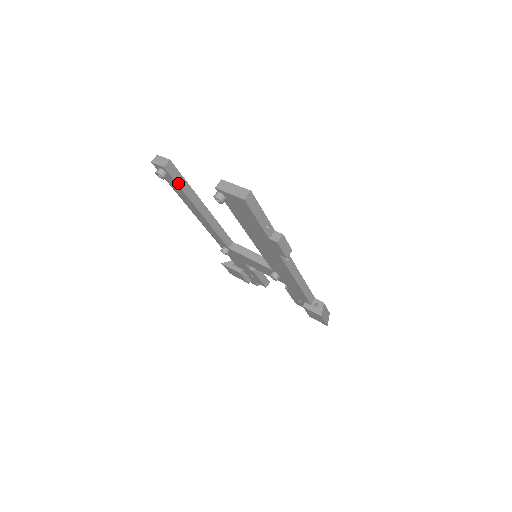
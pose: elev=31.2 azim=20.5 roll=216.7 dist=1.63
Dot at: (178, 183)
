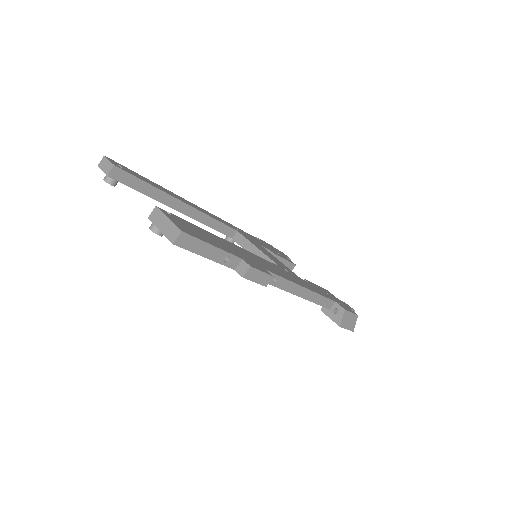
Dot at: (135, 188)
